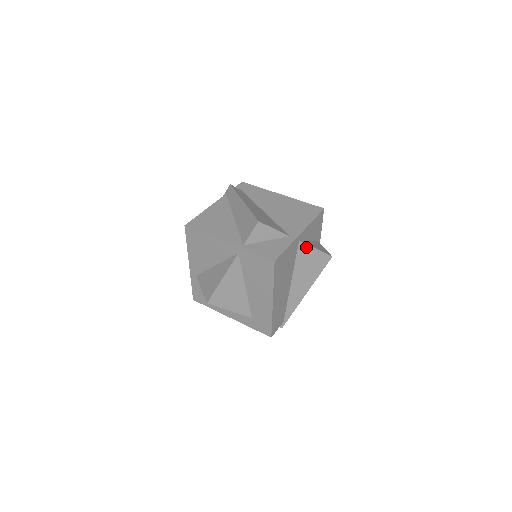
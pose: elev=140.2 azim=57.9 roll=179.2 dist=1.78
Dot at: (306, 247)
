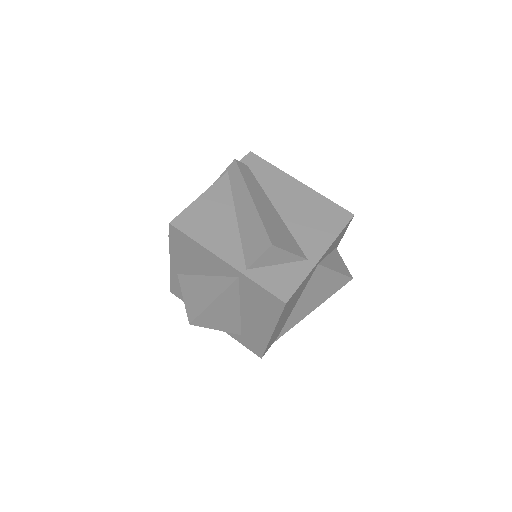
Dot at: (325, 270)
